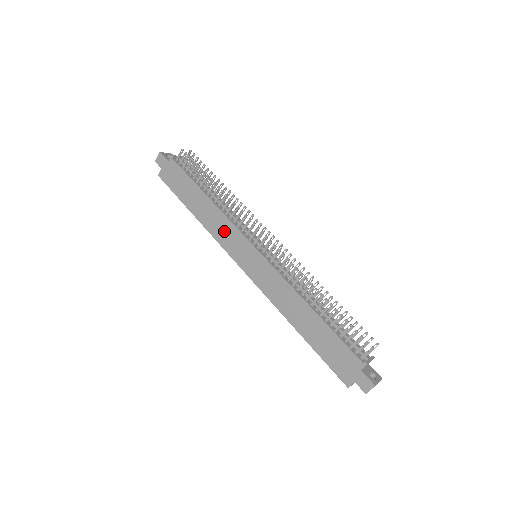
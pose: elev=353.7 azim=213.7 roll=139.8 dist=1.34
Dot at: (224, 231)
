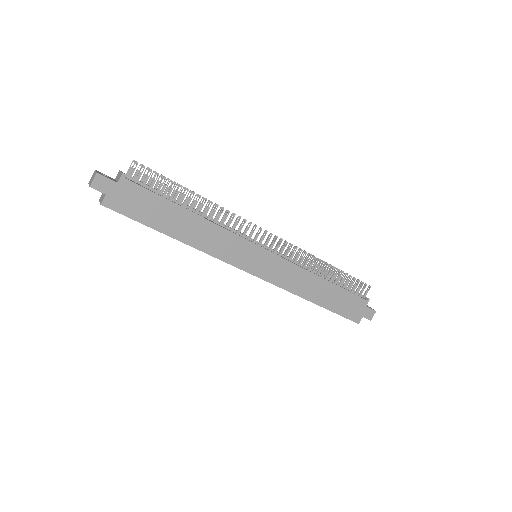
Dot at: (223, 244)
